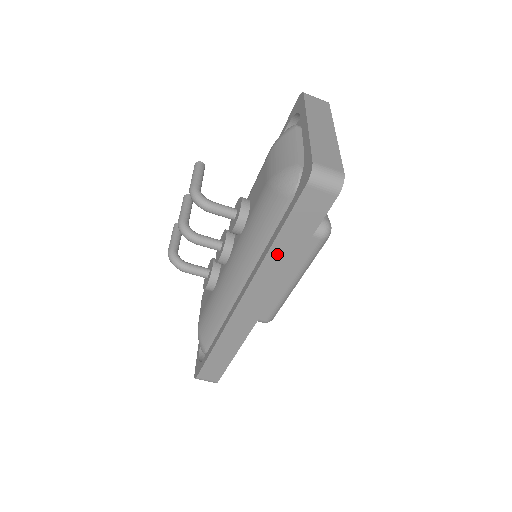
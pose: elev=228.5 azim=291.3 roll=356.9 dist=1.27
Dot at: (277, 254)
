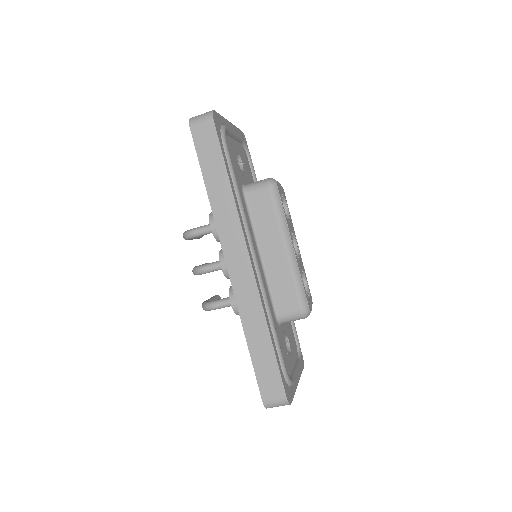
Dot at: (215, 195)
